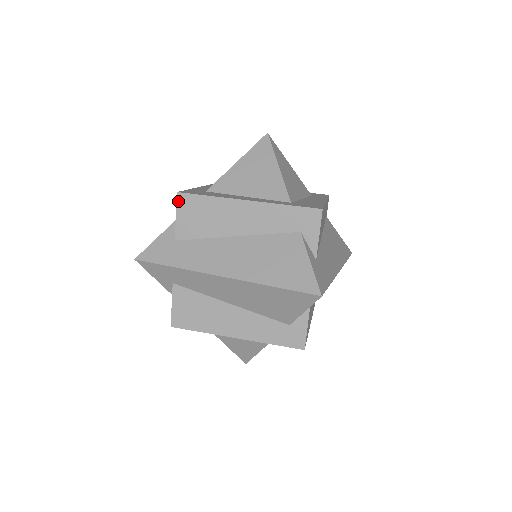
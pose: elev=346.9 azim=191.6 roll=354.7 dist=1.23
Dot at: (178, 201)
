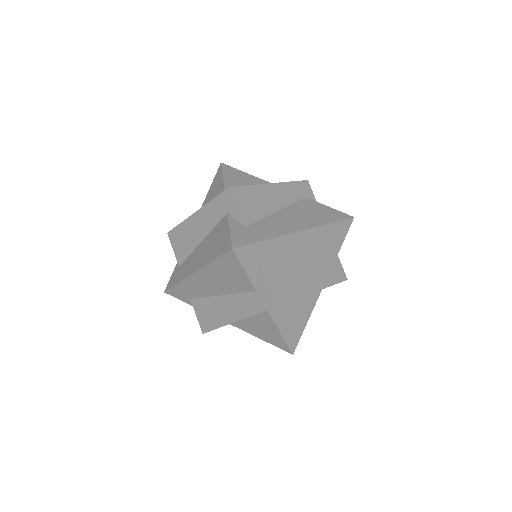
Dot at: (233, 194)
